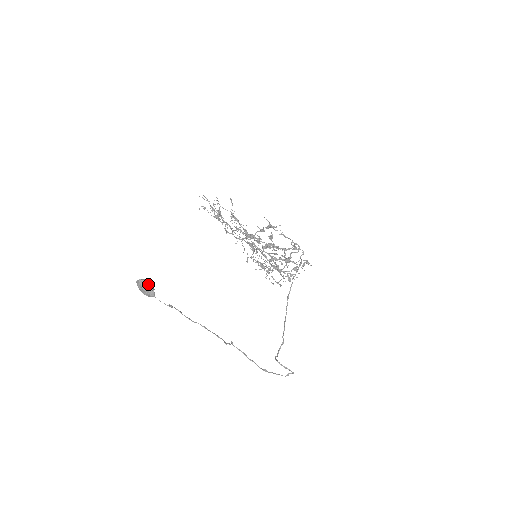
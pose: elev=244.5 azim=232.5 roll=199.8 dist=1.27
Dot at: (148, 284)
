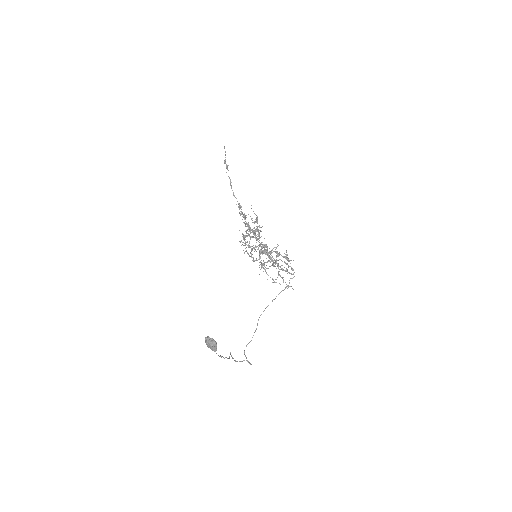
Dot at: (216, 345)
